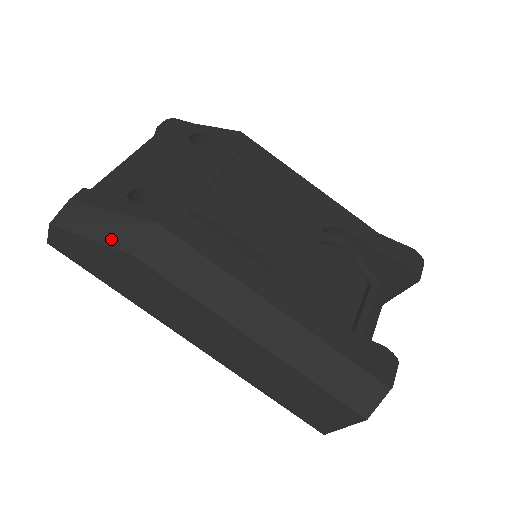
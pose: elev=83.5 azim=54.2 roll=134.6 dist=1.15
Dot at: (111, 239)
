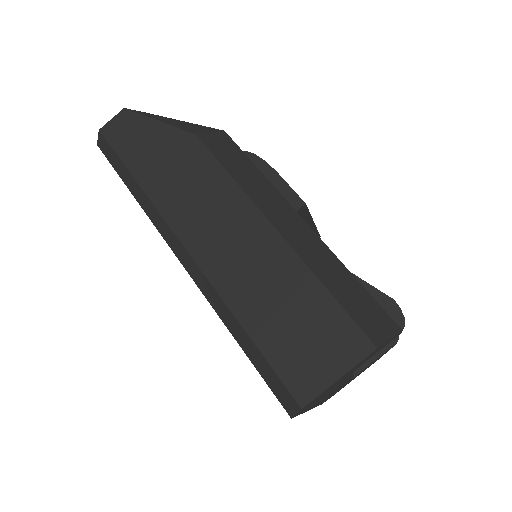
Dot at: (179, 125)
